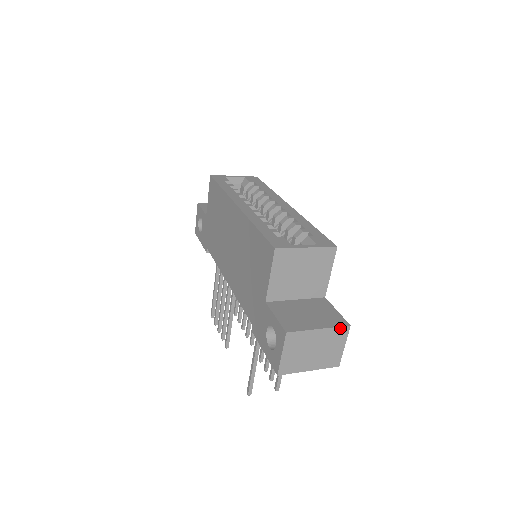
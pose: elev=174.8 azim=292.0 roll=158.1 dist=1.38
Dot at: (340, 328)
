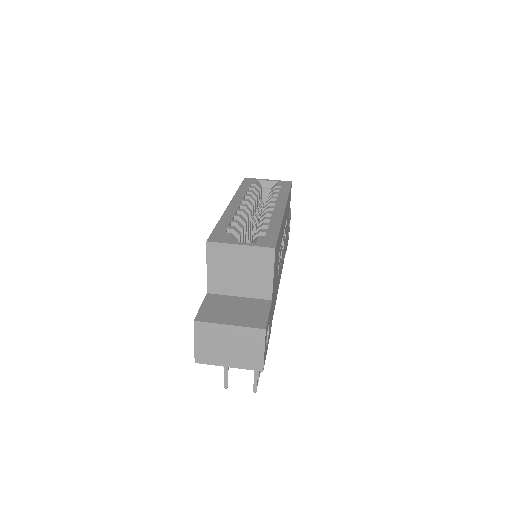
Dot at: (254, 329)
